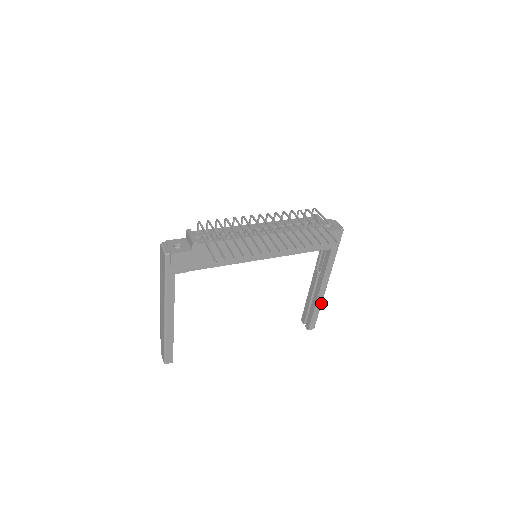
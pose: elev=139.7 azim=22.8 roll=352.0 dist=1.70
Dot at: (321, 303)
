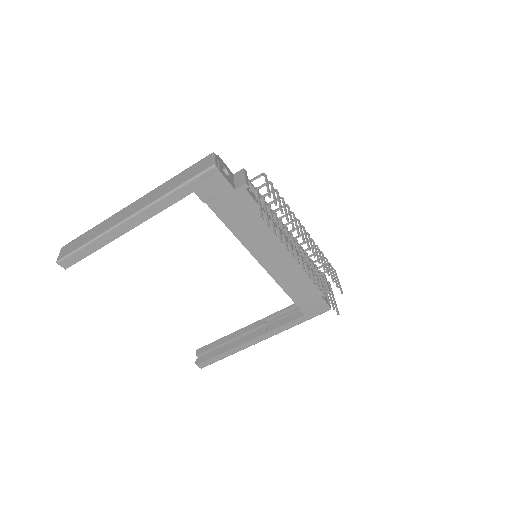
Dot at: occluded
